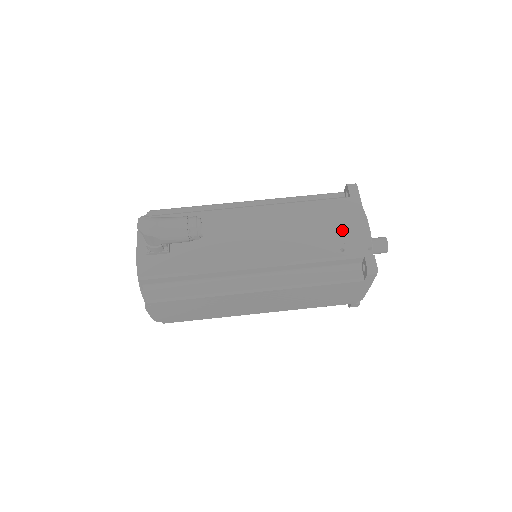
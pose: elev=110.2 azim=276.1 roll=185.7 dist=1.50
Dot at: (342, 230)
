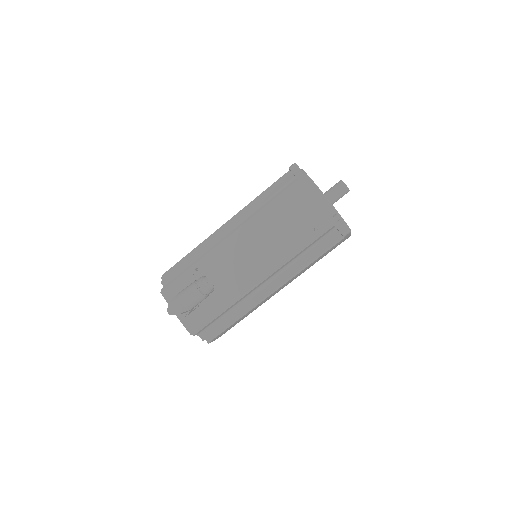
Dot at: (307, 213)
